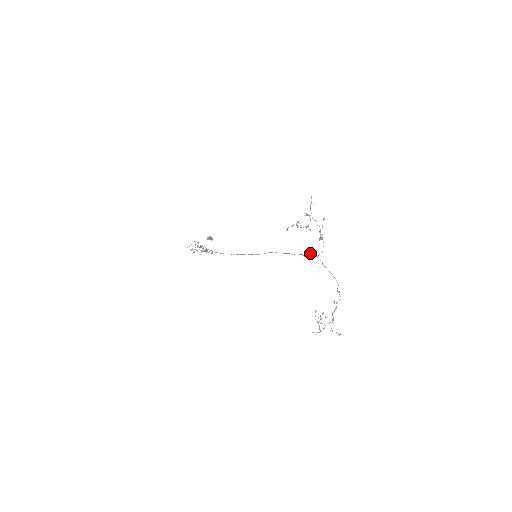
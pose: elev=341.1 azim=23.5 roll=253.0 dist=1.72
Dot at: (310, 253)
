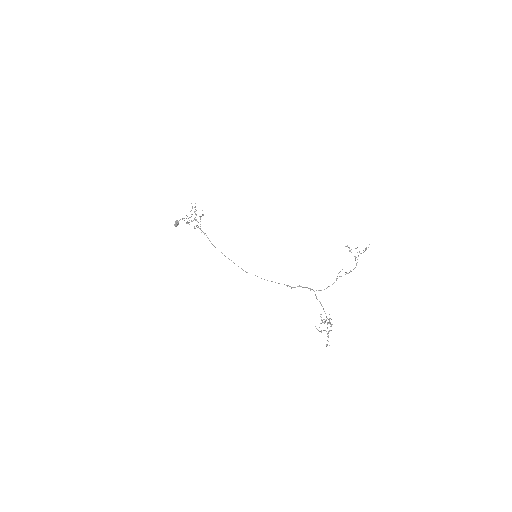
Dot at: (303, 287)
